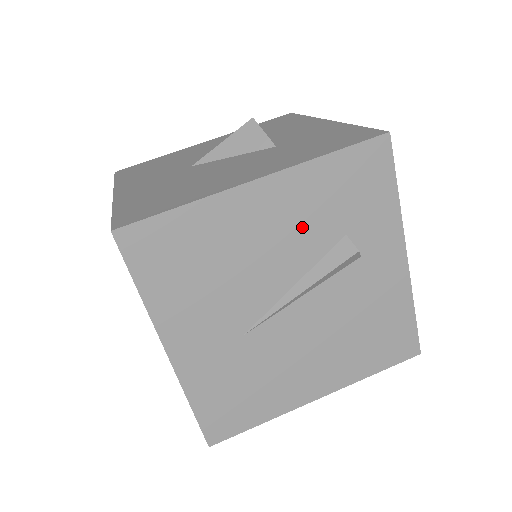
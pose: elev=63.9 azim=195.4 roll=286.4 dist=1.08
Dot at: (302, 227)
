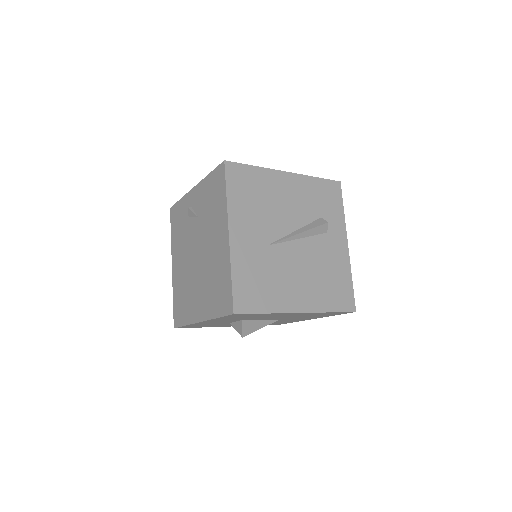
Dot at: (303, 203)
